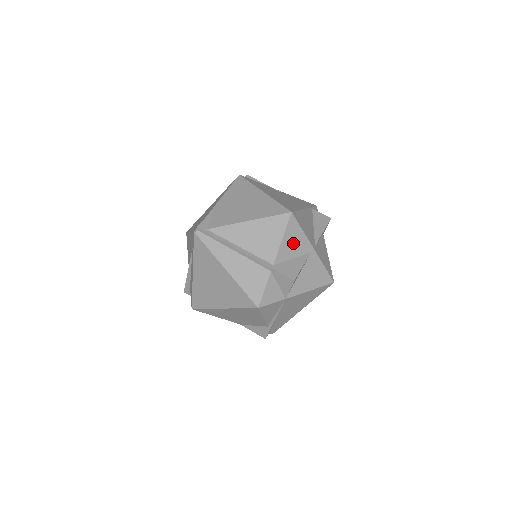
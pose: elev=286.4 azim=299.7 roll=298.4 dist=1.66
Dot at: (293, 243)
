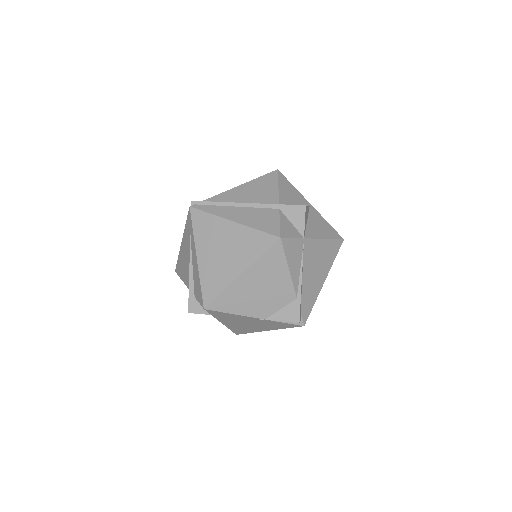
Dot at: (289, 193)
